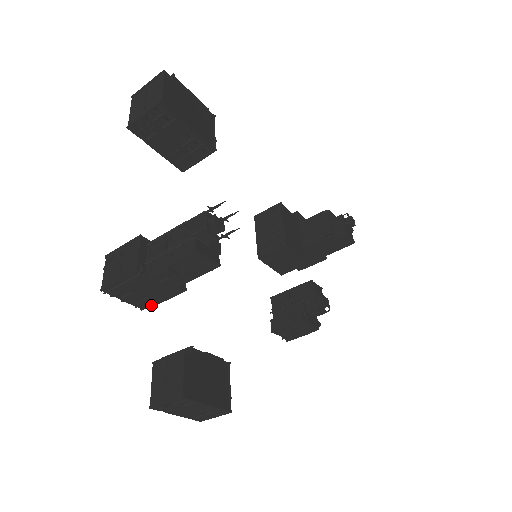
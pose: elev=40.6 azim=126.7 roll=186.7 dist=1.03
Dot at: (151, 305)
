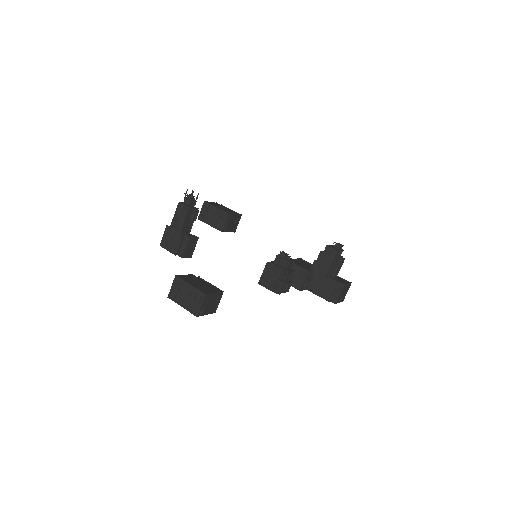
Dot at: (177, 249)
